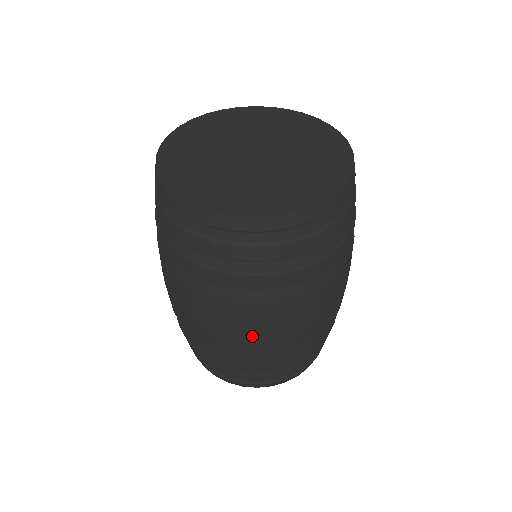
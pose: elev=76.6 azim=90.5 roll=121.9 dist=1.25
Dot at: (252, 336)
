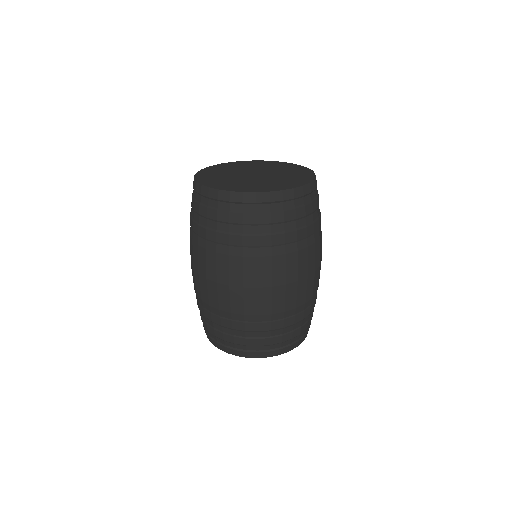
Dot at: (255, 291)
